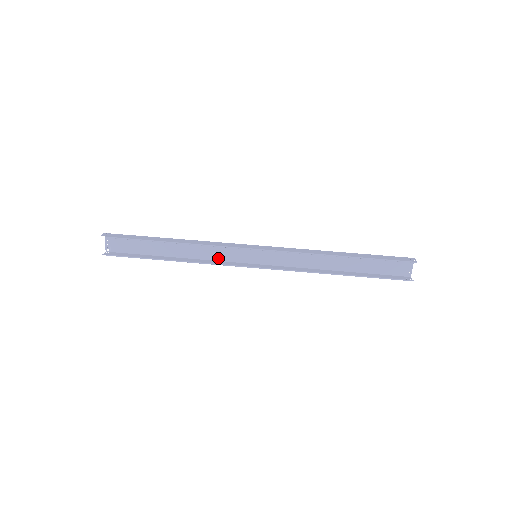
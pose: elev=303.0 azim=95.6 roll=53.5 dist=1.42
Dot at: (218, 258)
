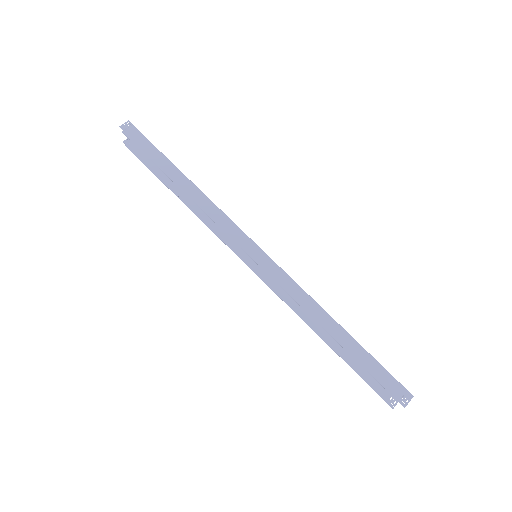
Dot at: occluded
